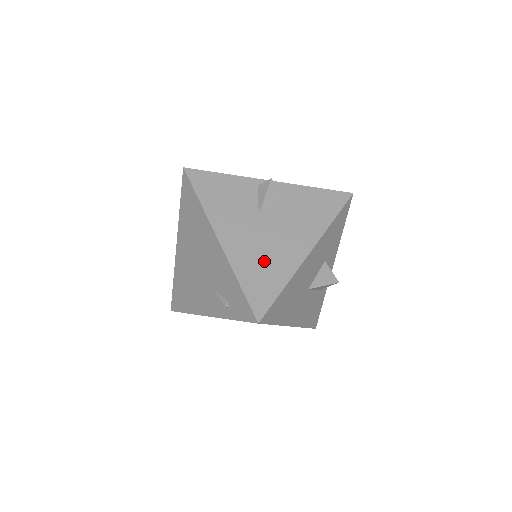
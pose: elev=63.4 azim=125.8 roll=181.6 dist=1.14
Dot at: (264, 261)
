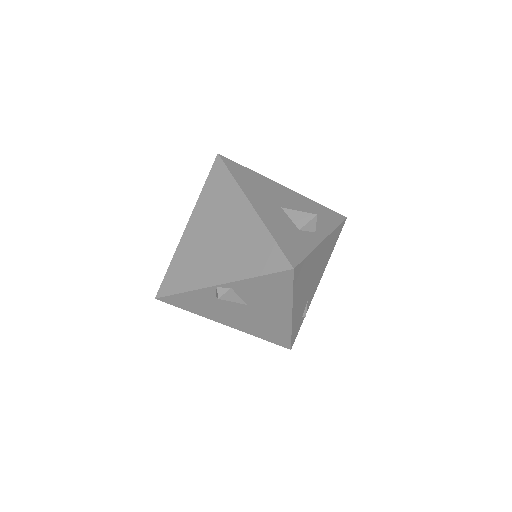
Dot at: occluded
